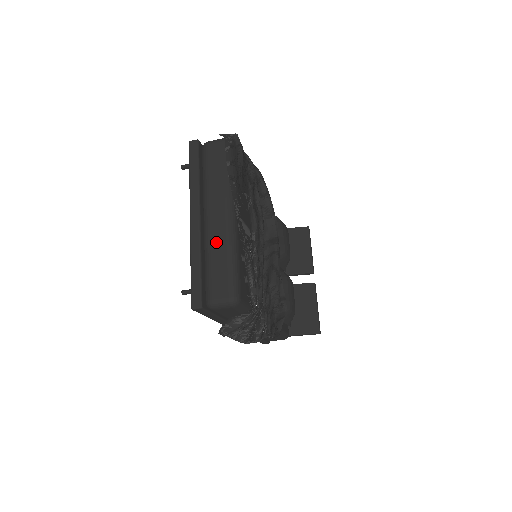
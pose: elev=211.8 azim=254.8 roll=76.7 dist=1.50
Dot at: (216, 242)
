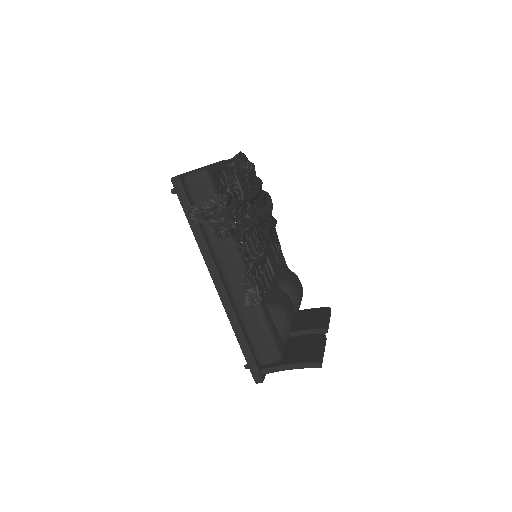
Dot at: occluded
